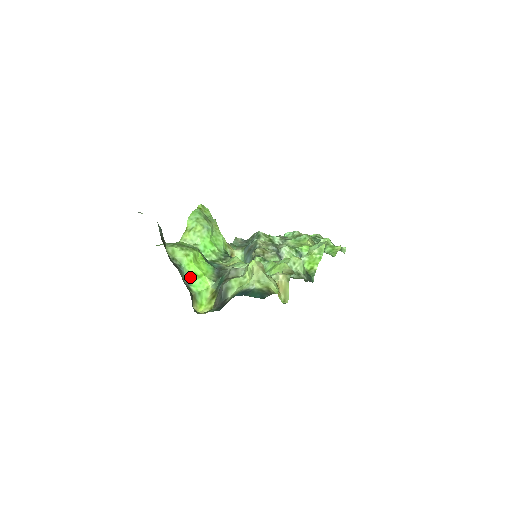
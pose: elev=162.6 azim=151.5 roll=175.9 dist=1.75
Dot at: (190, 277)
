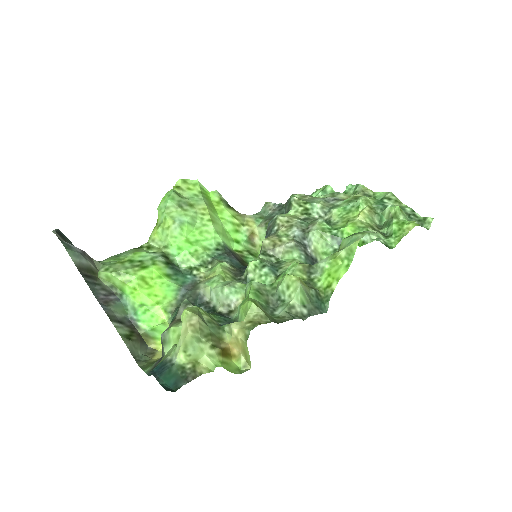
Dot at: (136, 310)
